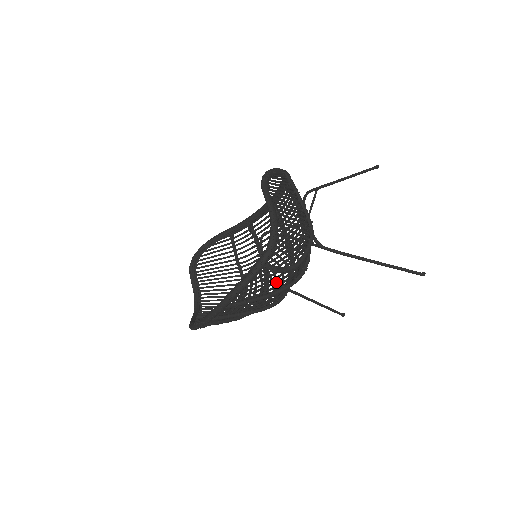
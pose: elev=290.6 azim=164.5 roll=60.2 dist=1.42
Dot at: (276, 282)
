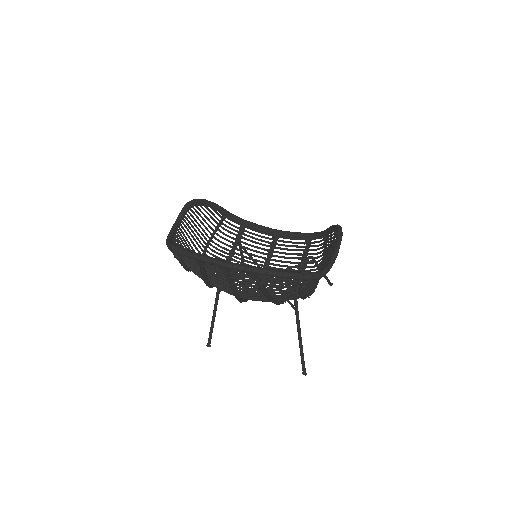
Dot at: (282, 292)
